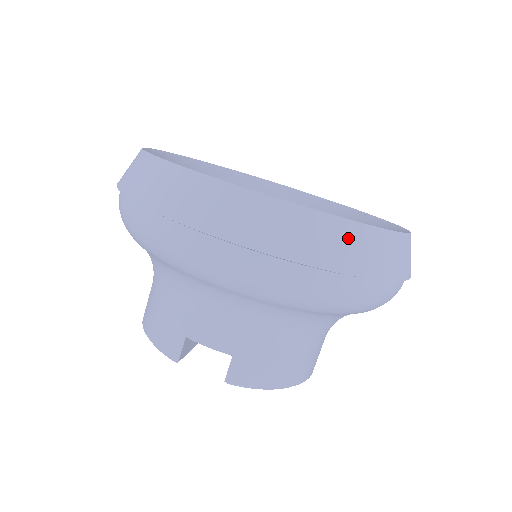
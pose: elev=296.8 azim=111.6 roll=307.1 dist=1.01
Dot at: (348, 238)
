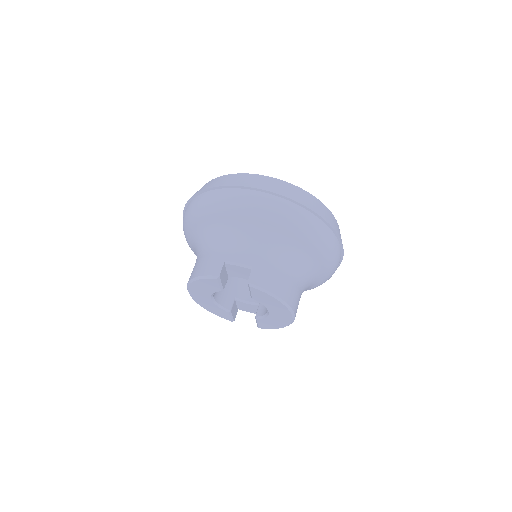
Dot at: (310, 198)
